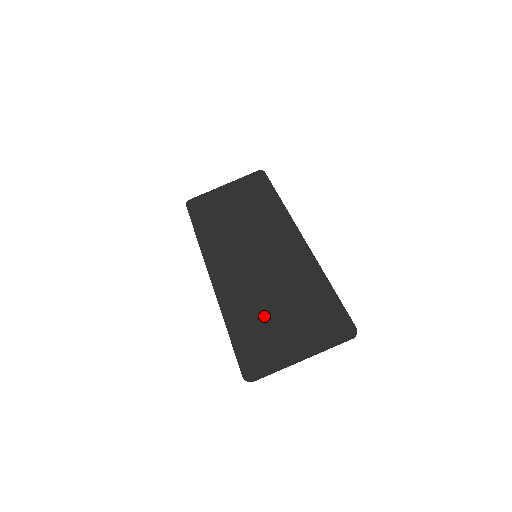
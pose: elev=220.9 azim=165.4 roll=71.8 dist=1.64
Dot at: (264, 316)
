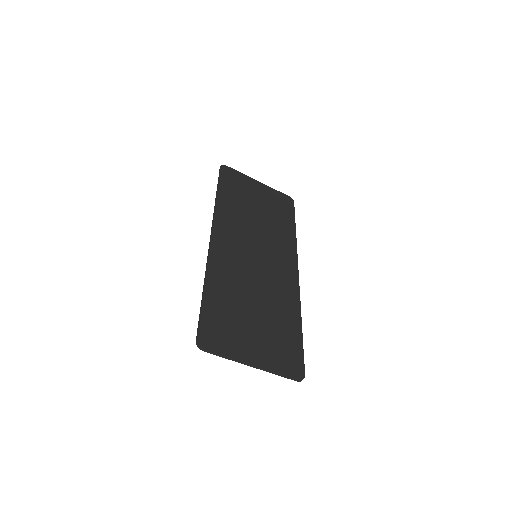
Dot at: (240, 307)
